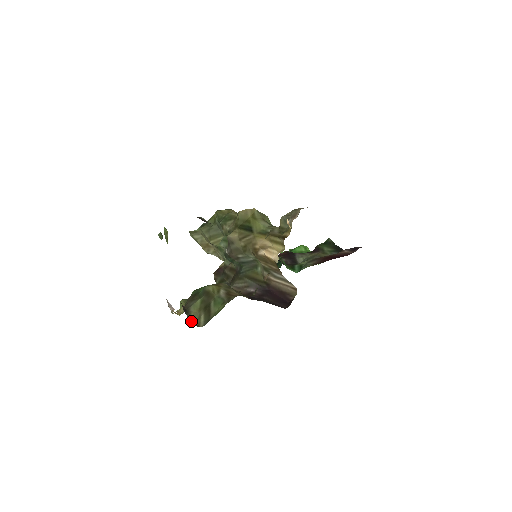
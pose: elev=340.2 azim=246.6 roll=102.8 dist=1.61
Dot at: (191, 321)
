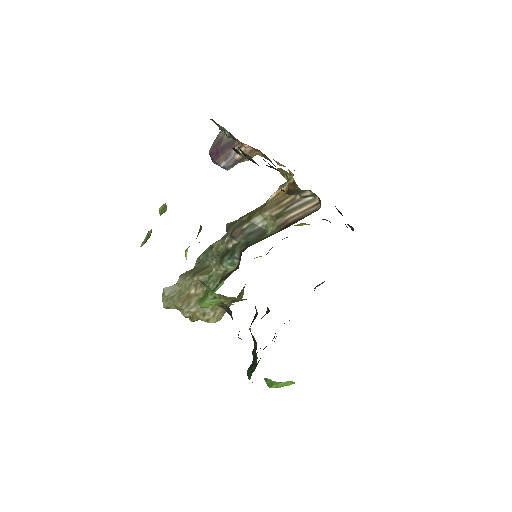
Dot at: occluded
